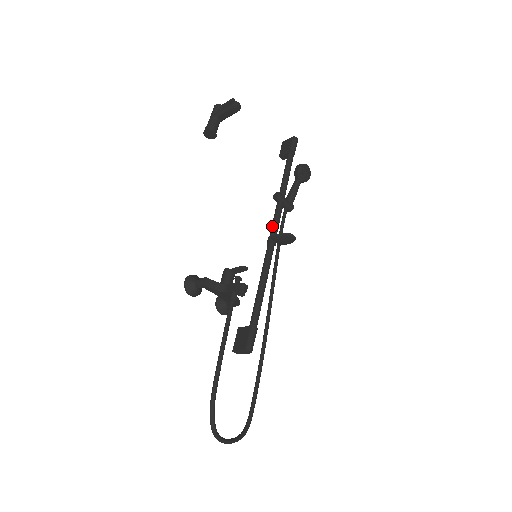
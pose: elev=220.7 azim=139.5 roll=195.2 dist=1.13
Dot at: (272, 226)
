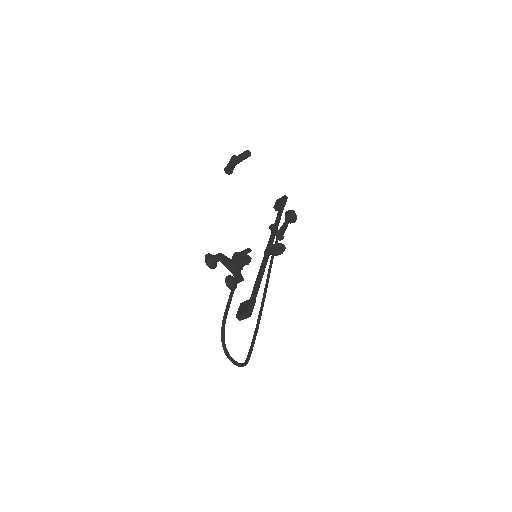
Dot at: (268, 244)
